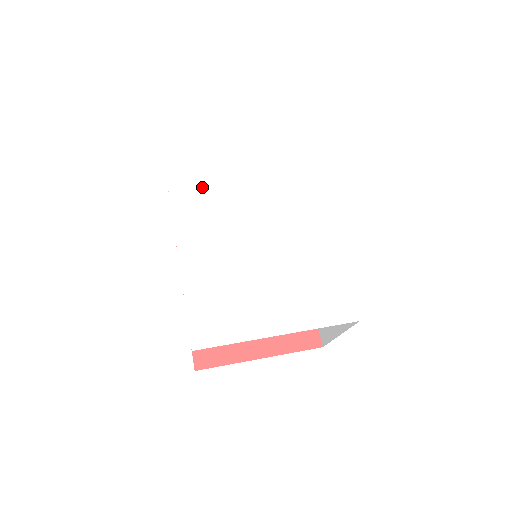
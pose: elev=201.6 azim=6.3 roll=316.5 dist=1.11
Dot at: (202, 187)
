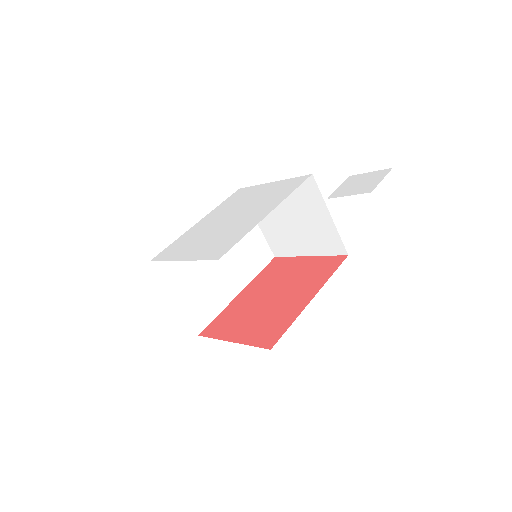
Dot at: (236, 200)
